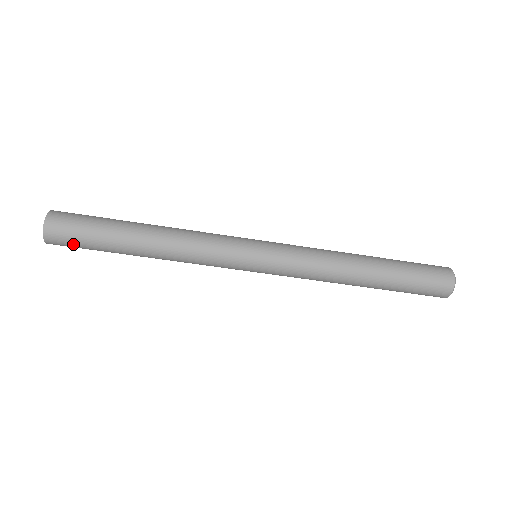
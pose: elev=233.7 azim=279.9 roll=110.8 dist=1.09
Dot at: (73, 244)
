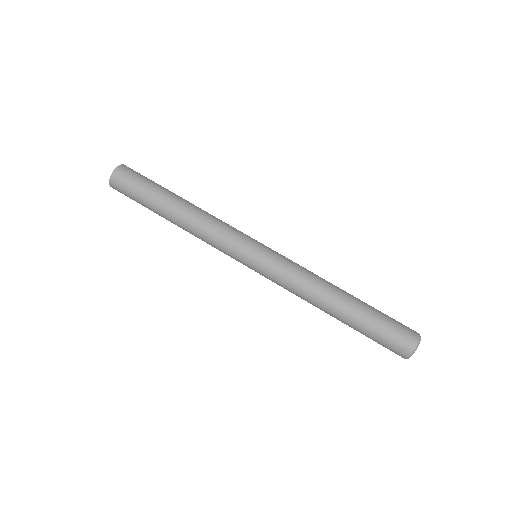
Dot at: (133, 179)
